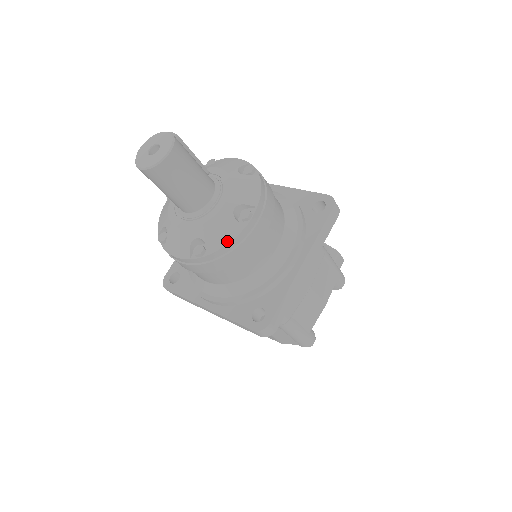
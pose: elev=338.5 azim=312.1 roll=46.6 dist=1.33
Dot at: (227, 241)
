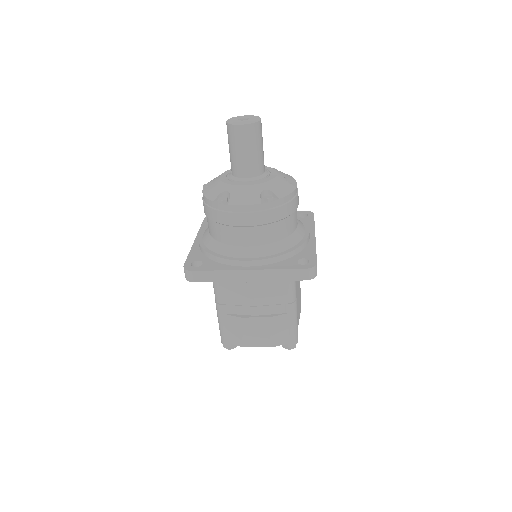
Dot at: (288, 192)
